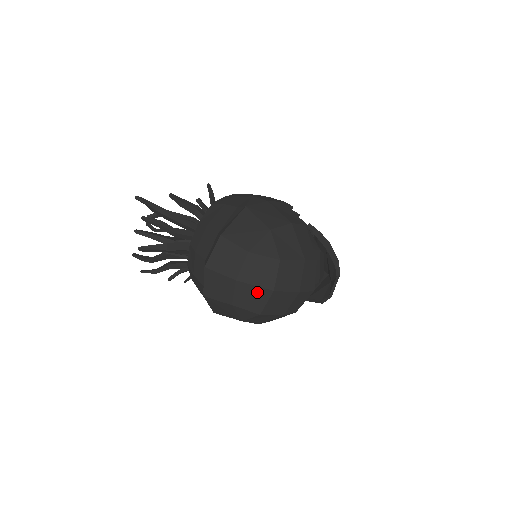
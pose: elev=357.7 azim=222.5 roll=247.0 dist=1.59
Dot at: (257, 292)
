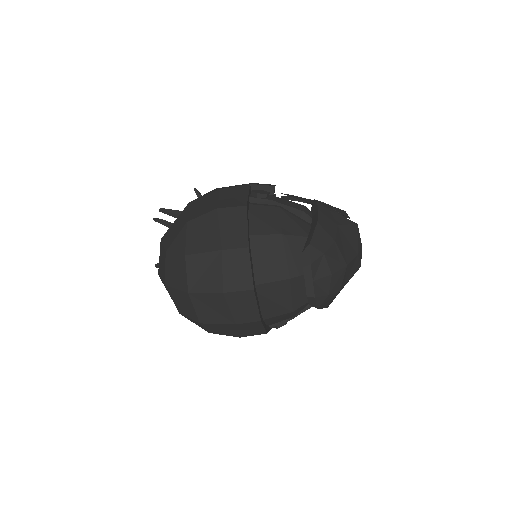
Dot at: (182, 296)
